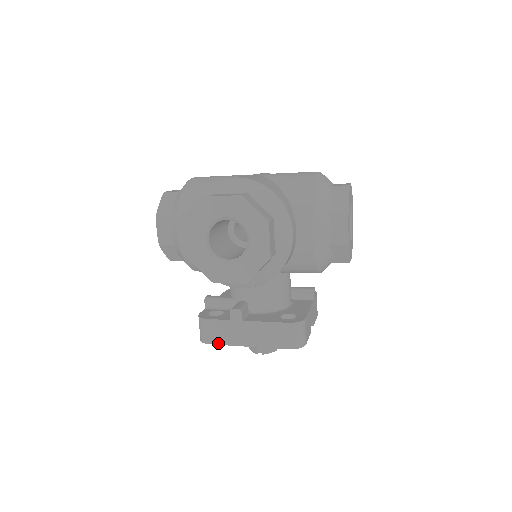
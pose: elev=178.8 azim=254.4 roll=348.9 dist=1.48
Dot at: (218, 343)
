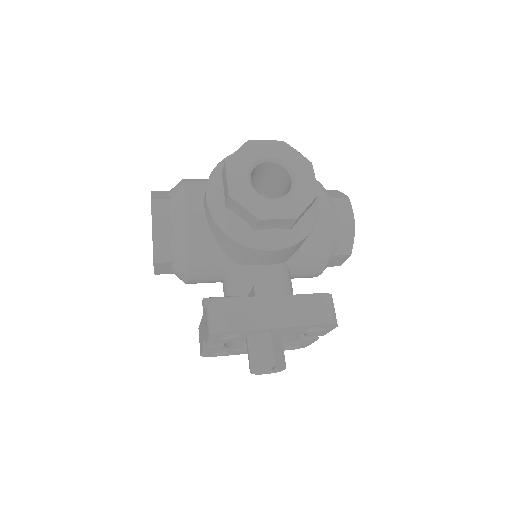
Dot at: (241, 328)
